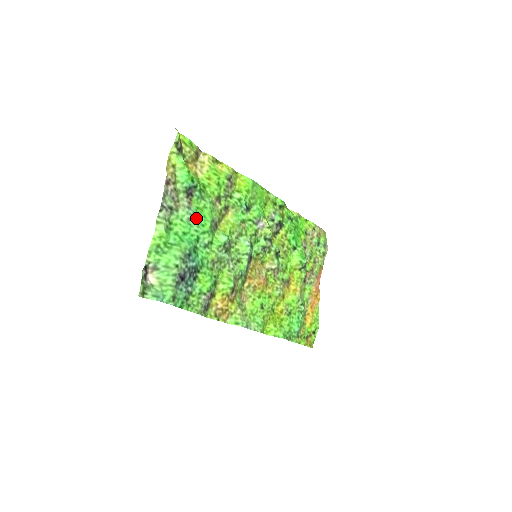
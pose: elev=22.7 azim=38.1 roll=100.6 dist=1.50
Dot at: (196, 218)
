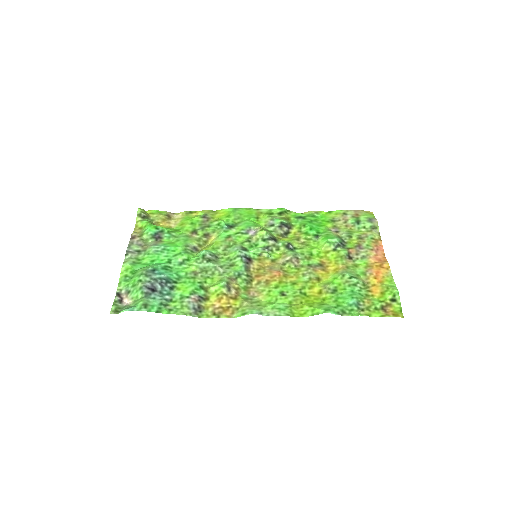
Dot at: (164, 248)
